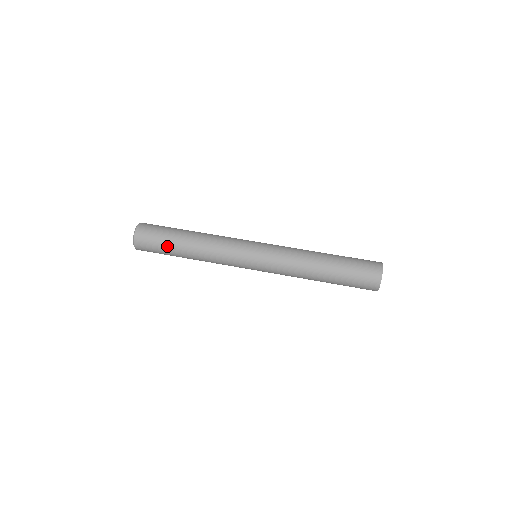
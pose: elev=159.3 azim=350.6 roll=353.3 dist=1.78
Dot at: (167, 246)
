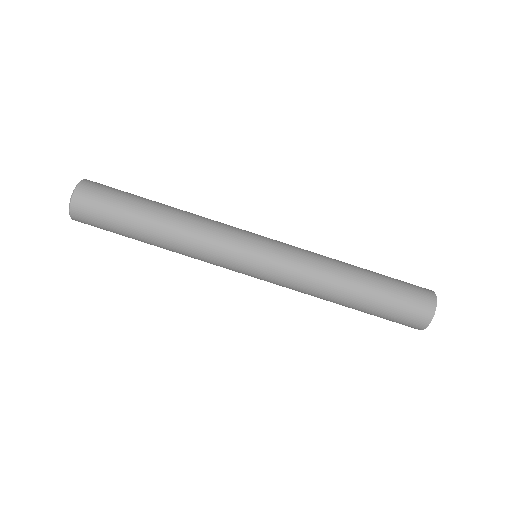
Dot at: (125, 213)
